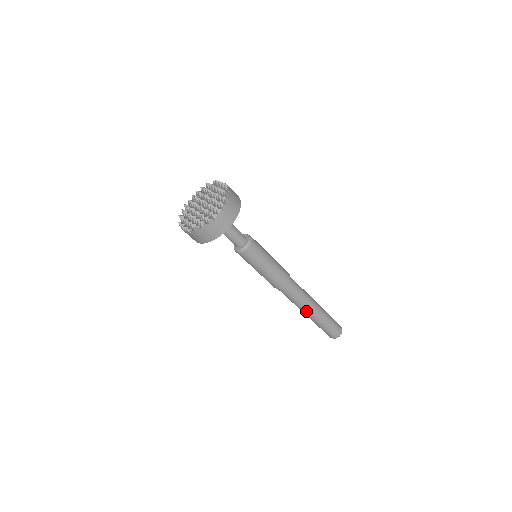
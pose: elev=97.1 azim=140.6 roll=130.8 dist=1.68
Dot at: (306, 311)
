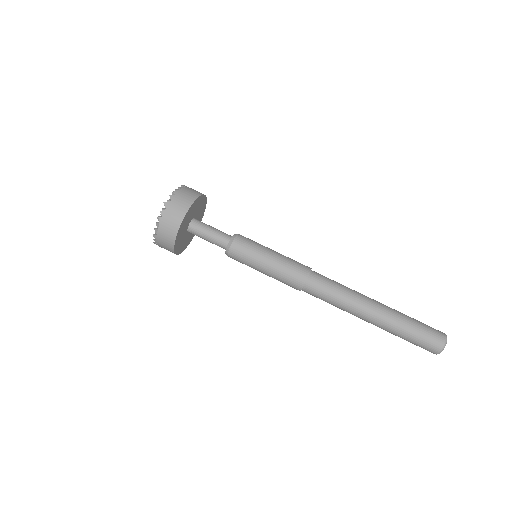
Dot at: (358, 317)
